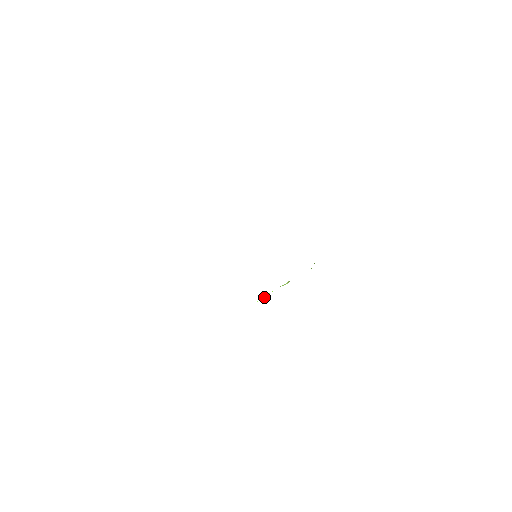
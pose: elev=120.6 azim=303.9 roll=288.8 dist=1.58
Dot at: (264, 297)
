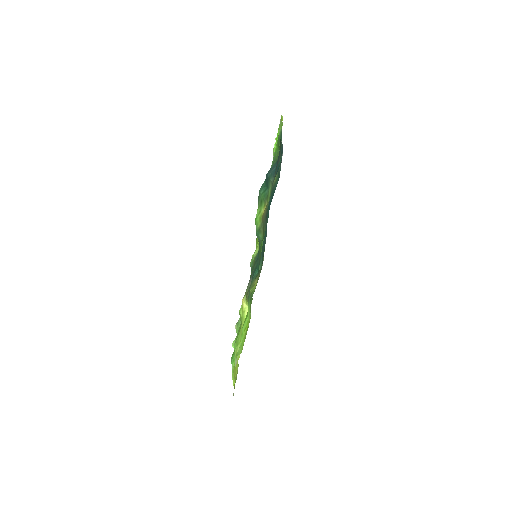
Dot at: occluded
